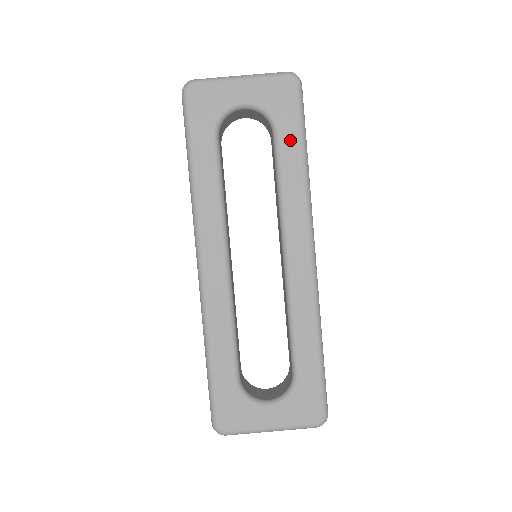
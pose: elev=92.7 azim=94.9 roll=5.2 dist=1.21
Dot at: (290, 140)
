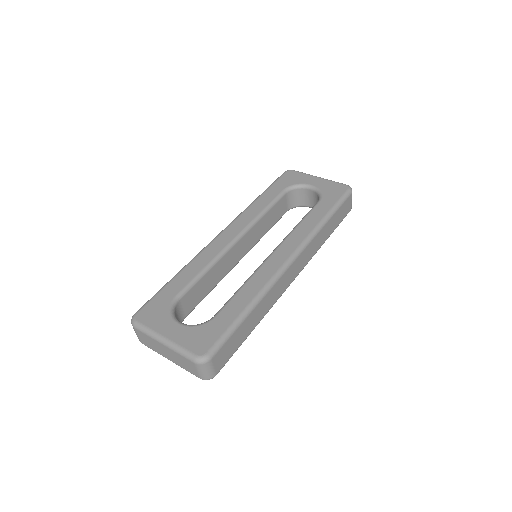
Dot at: (324, 207)
